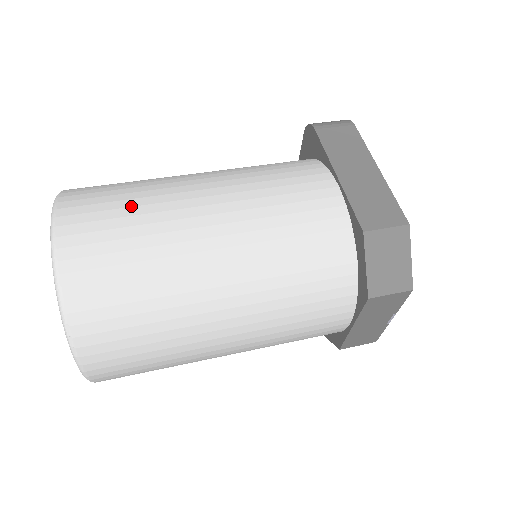
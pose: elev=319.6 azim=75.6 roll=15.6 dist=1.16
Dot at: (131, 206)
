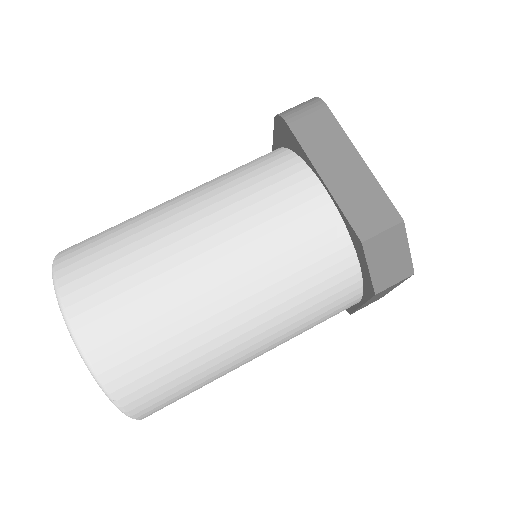
Dot at: (132, 274)
